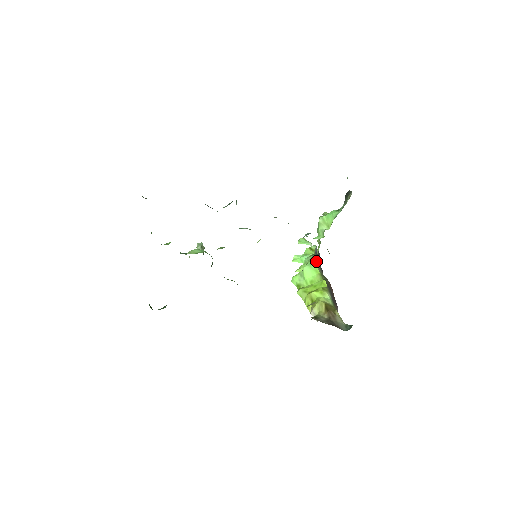
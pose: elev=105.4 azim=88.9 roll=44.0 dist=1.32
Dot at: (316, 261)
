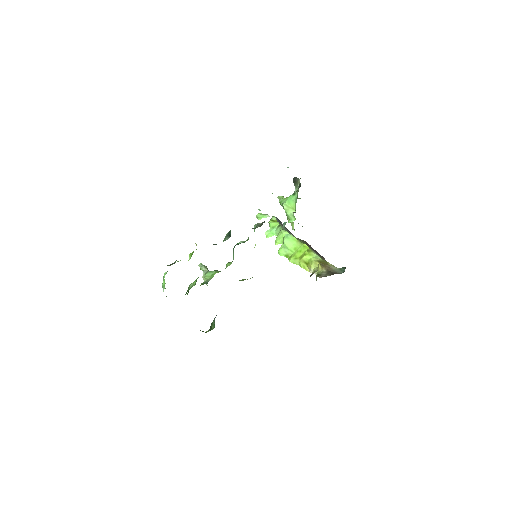
Dot at: (285, 229)
